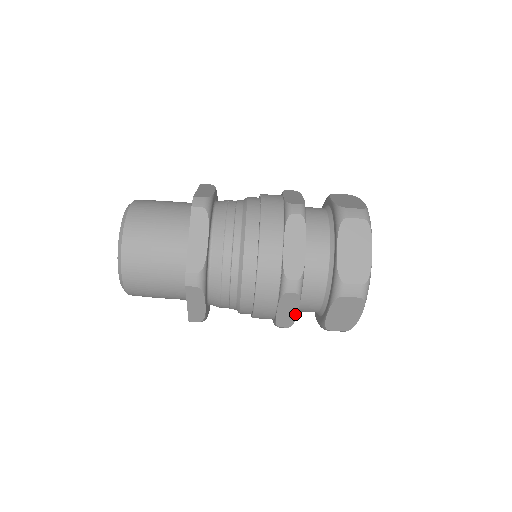
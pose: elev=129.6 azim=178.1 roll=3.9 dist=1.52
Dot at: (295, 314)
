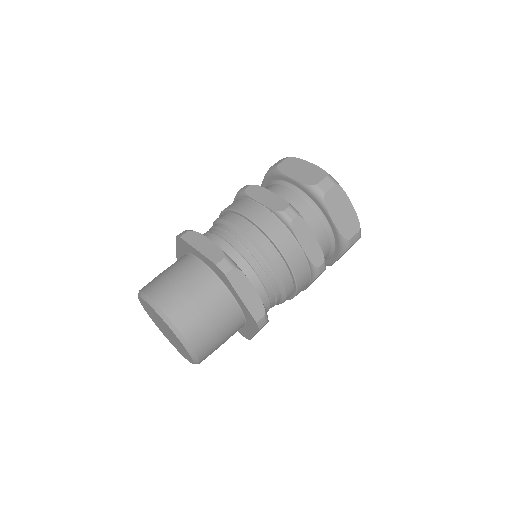
Dot at: (315, 241)
